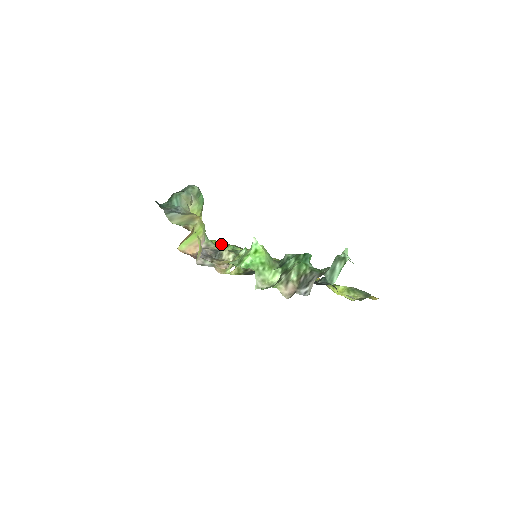
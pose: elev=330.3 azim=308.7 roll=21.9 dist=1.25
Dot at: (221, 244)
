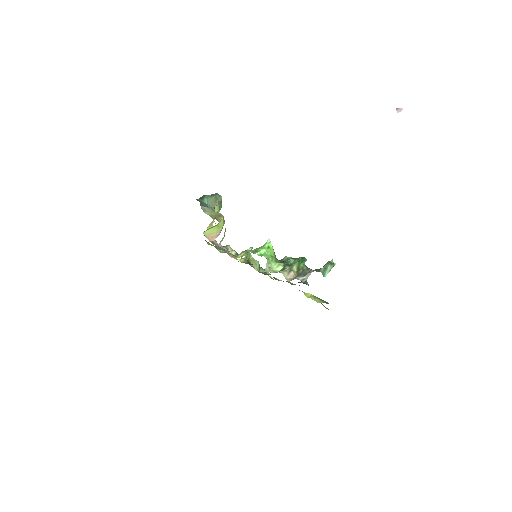
Dot at: (216, 247)
